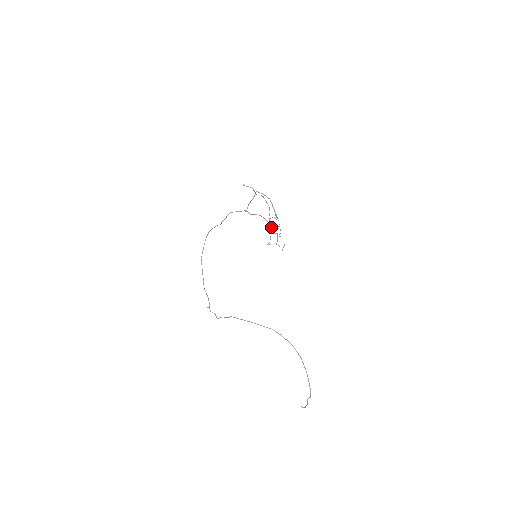
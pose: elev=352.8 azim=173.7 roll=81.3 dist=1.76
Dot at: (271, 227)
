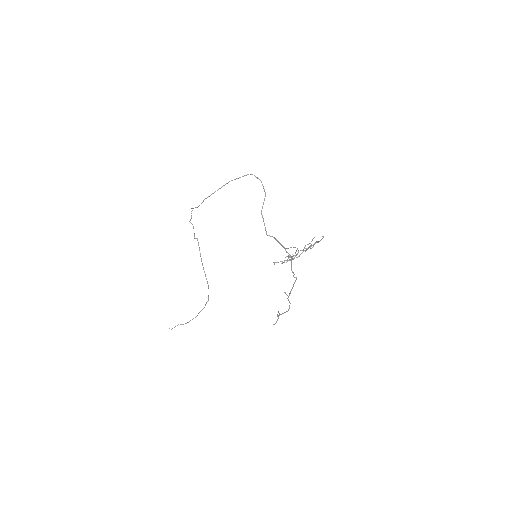
Dot at: (295, 255)
